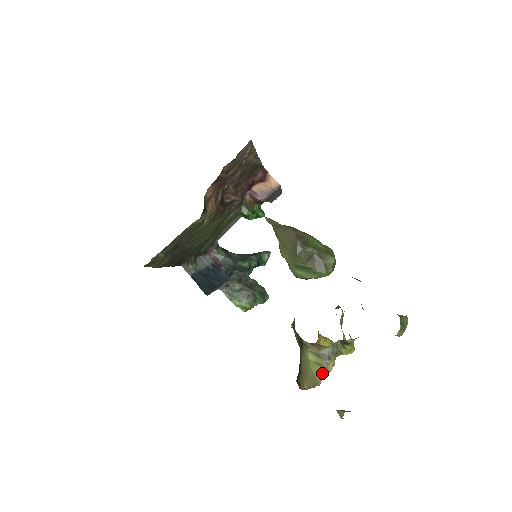
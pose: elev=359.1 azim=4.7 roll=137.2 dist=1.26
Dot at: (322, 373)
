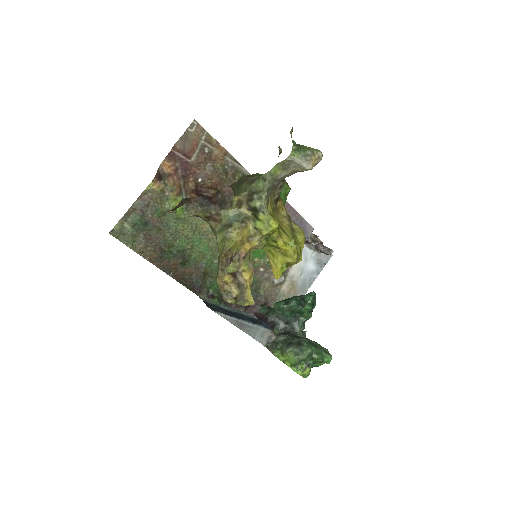
Dot at: (224, 246)
